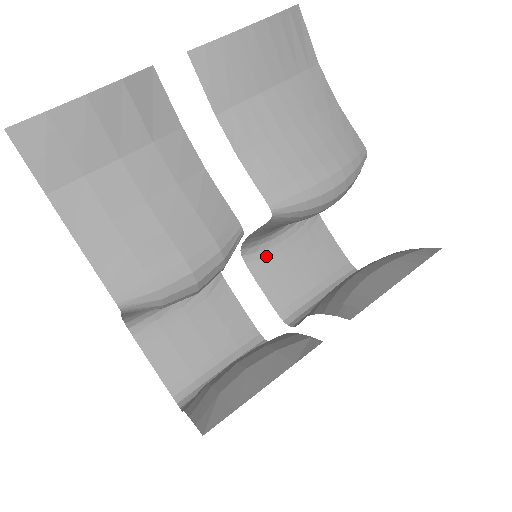
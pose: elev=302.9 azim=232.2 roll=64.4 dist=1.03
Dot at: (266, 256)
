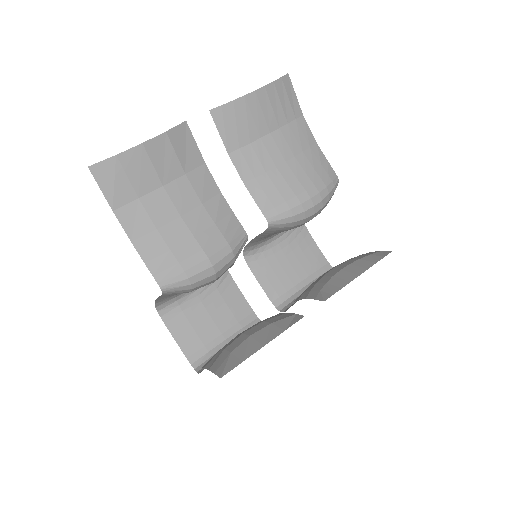
Dot at: (263, 257)
